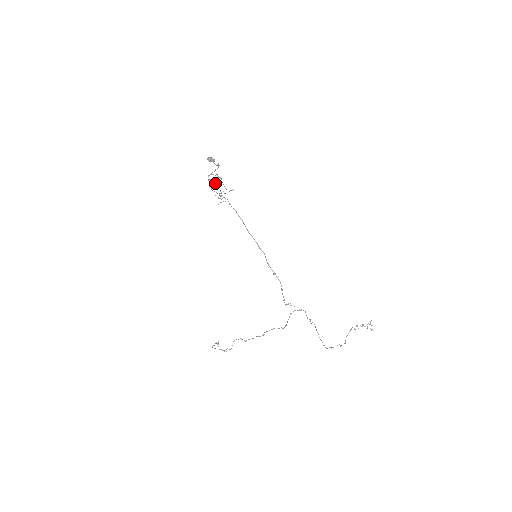
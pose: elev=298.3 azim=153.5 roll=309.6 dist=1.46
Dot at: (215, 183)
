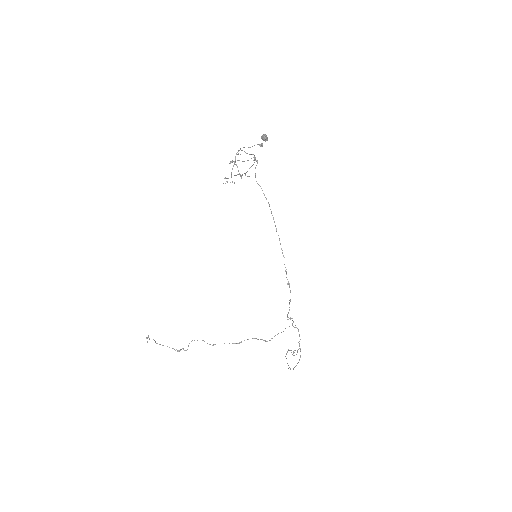
Dot at: (237, 160)
